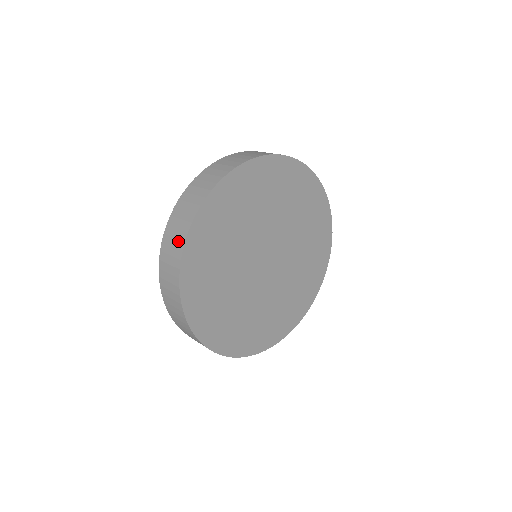
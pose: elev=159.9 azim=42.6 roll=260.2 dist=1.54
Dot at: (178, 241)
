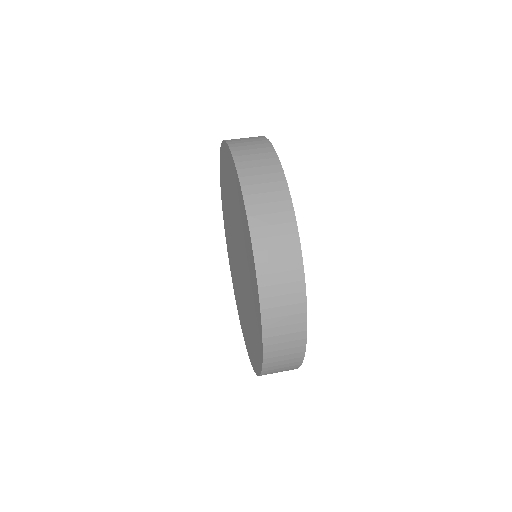
Dot at: (292, 285)
